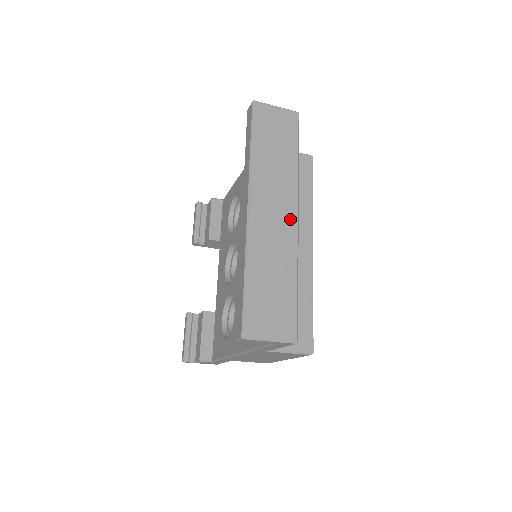
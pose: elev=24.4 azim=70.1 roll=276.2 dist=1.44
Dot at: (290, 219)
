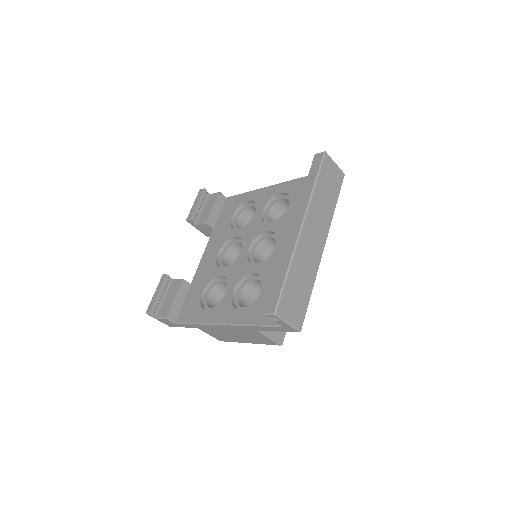
Dot at: (321, 245)
